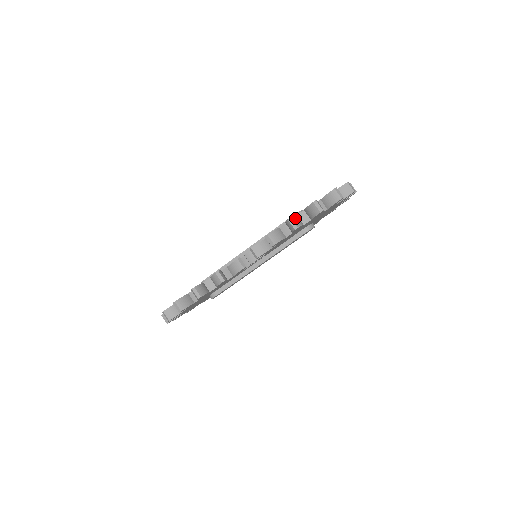
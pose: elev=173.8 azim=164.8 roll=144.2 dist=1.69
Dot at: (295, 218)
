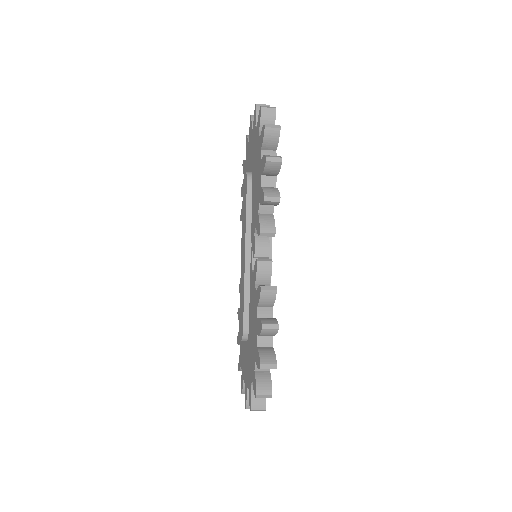
Dot at: (268, 156)
